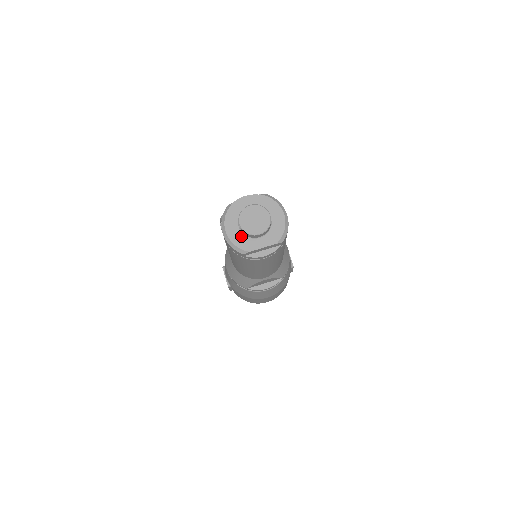
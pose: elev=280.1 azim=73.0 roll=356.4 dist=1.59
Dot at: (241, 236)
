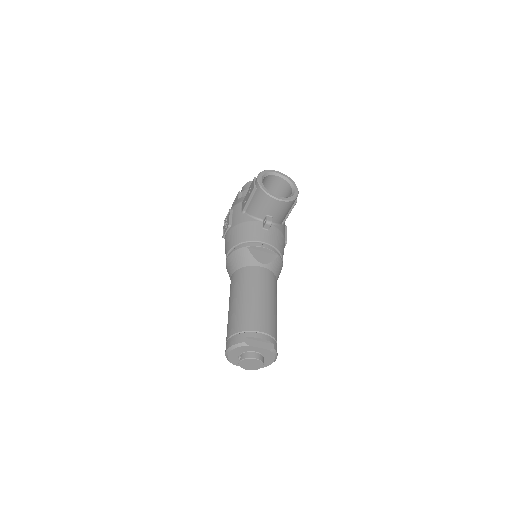
Dot at: (236, 359)
